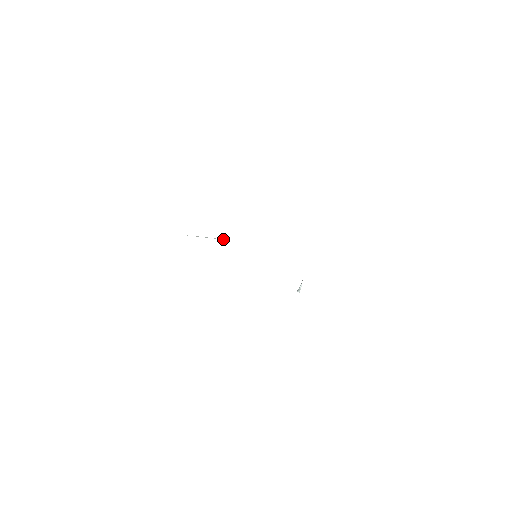
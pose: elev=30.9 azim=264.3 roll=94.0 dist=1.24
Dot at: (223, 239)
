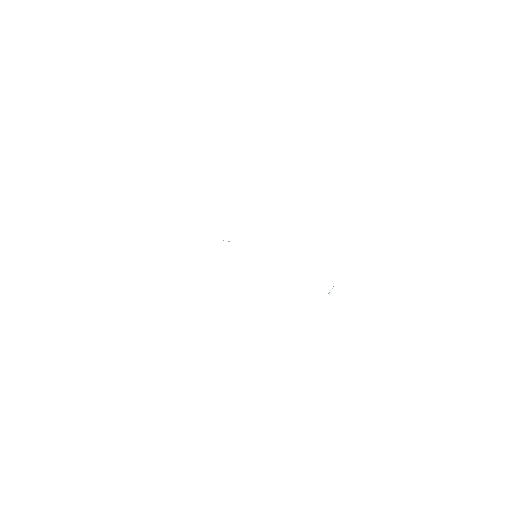
Dot at: occluded
